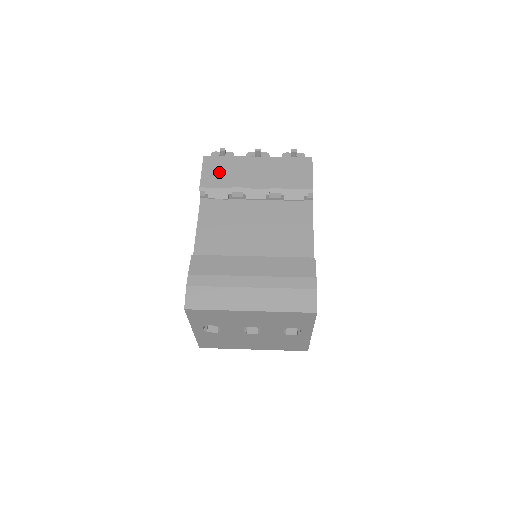
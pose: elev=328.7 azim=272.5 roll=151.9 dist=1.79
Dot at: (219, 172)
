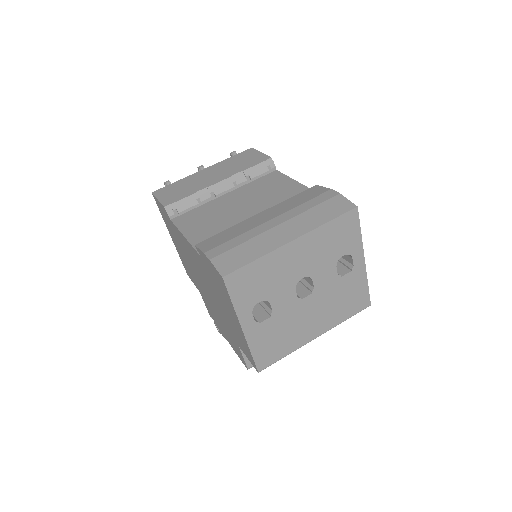
Dot at: (175, 192)
